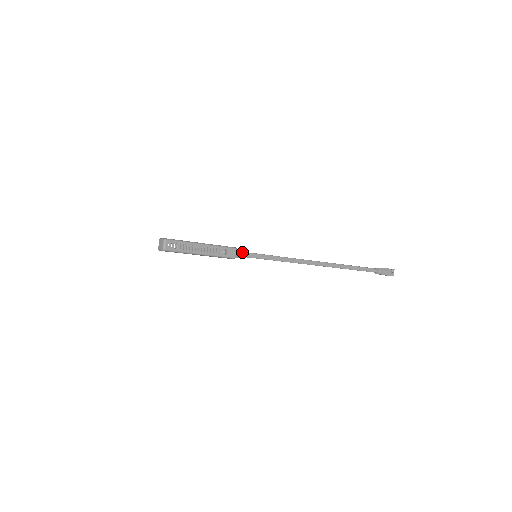
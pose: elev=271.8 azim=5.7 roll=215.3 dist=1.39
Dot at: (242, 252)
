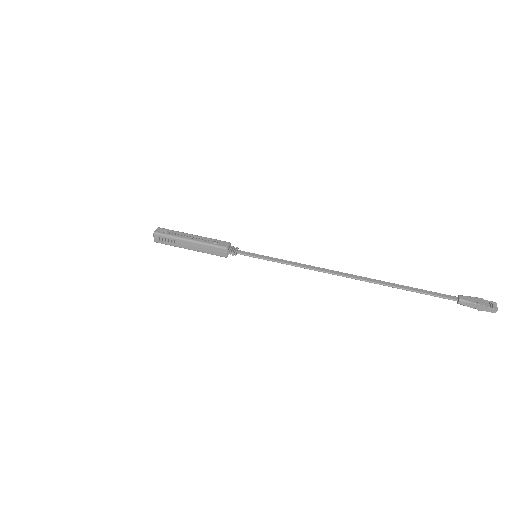
Dot at: (239, 250)
